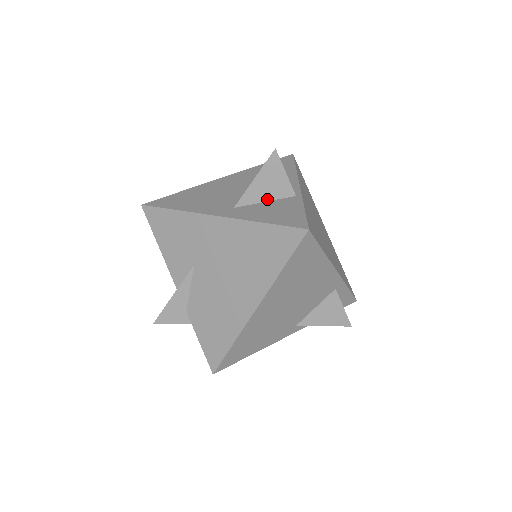
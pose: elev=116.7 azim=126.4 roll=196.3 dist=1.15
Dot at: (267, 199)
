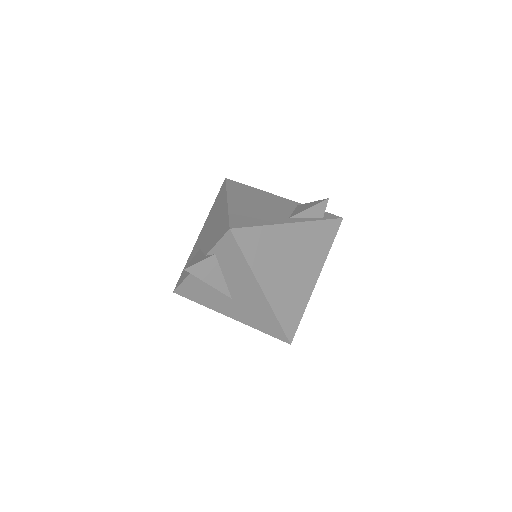
Dot at: occluded
